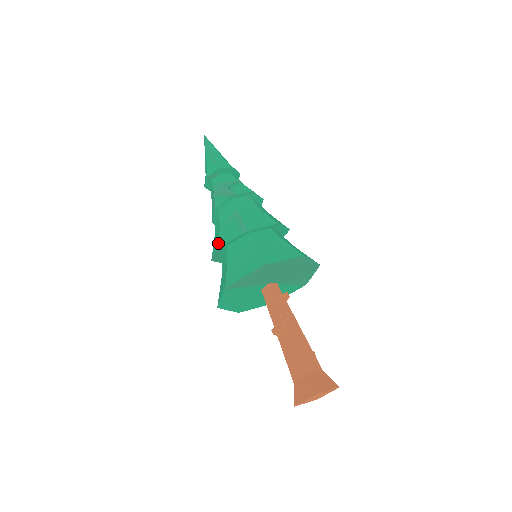
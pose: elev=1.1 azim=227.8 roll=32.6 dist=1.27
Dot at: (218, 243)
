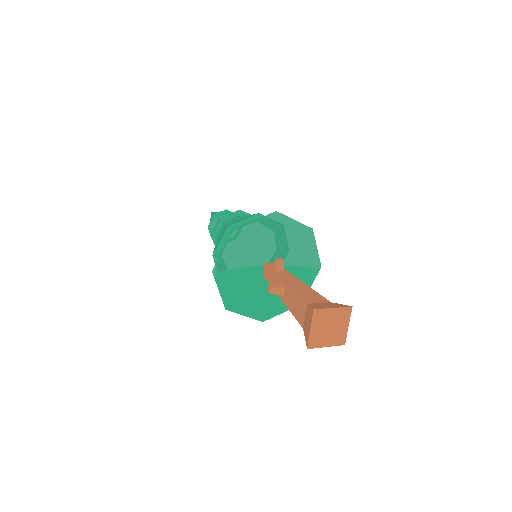
Dot at: (213, 254)
